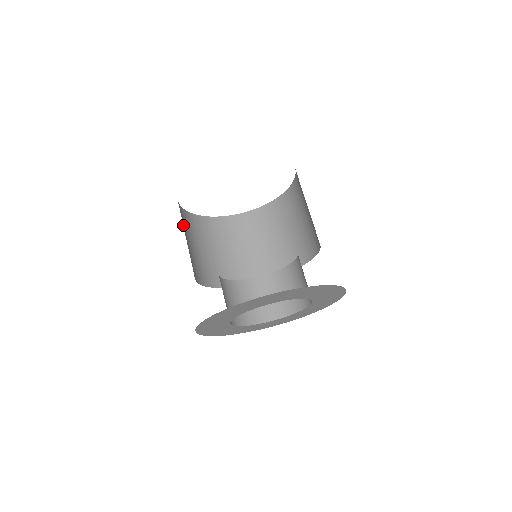
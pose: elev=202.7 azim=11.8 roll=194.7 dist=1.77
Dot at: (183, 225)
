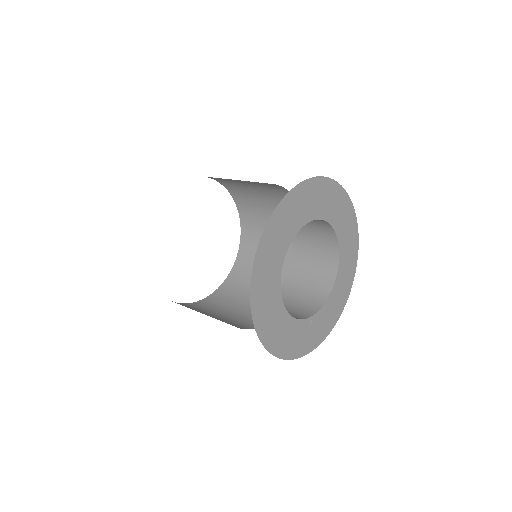
Dot at: occluded
